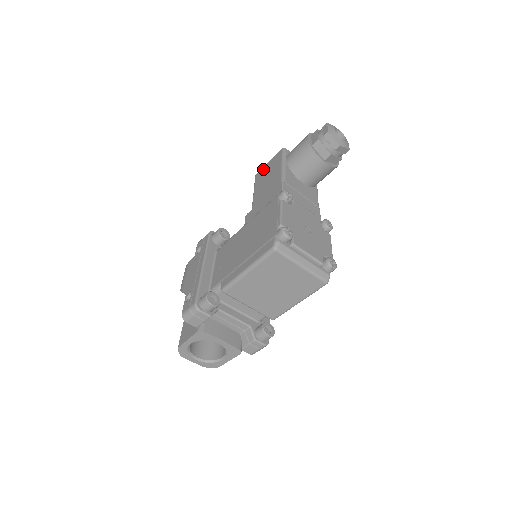
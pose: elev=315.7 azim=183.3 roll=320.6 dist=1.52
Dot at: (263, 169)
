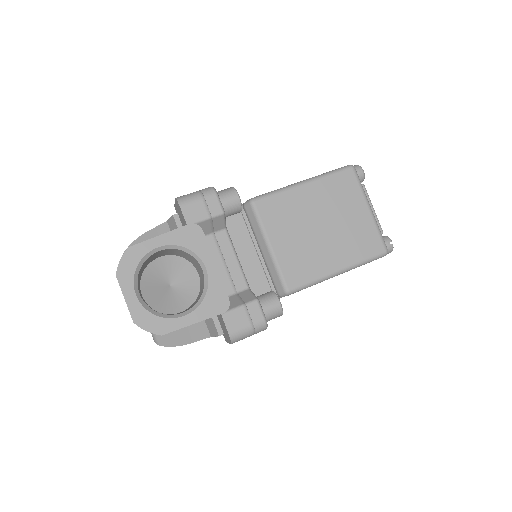
Dot at: occluded
